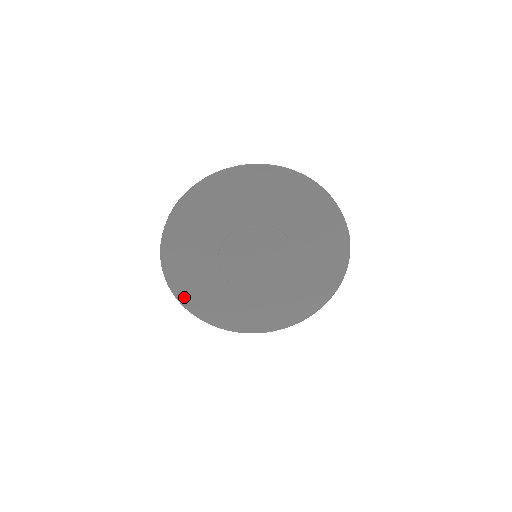
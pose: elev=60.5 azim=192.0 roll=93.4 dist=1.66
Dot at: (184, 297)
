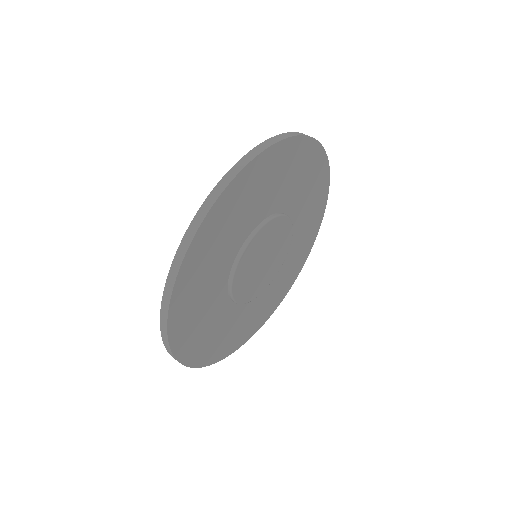
Dot at: (207, 358)
